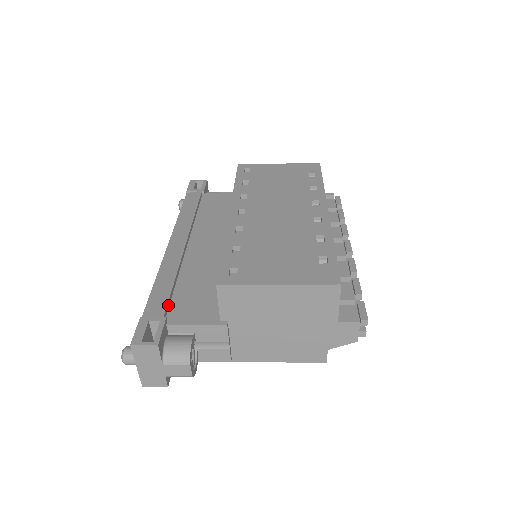
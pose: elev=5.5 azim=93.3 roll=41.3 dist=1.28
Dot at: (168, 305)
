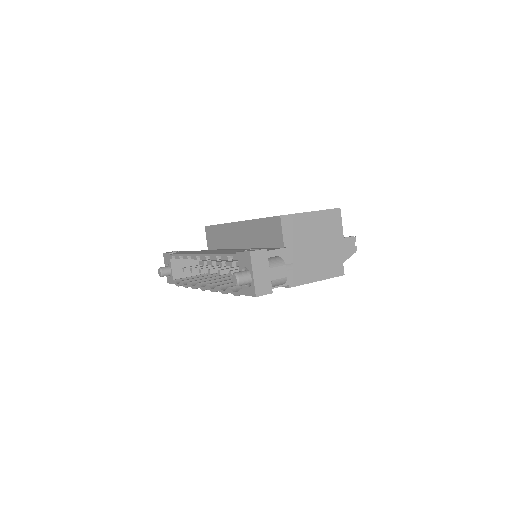
Dot at: occluded
